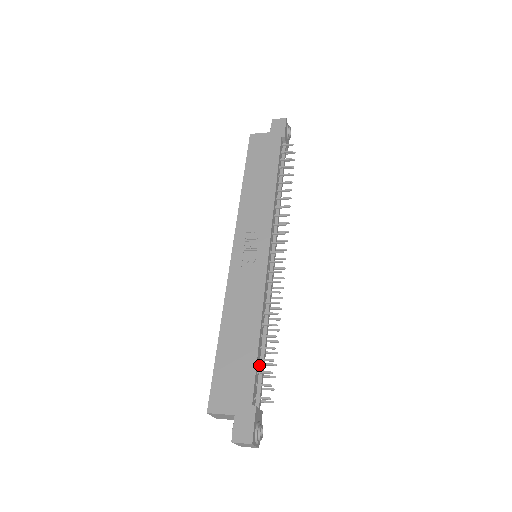
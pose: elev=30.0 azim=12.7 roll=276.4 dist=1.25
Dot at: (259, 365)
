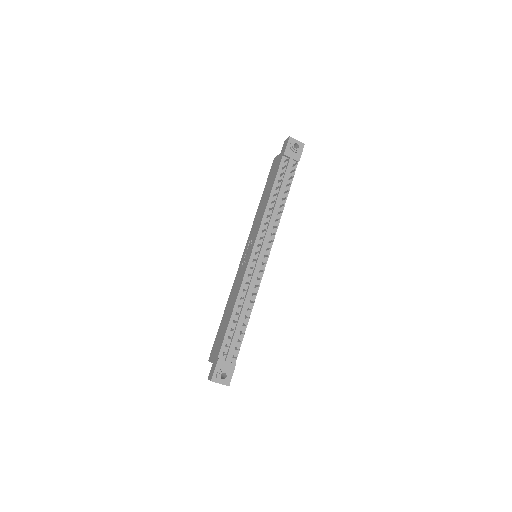
Dot at: (233, 333)
